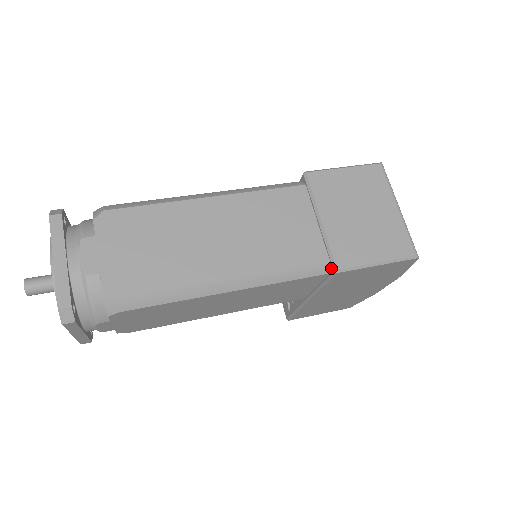
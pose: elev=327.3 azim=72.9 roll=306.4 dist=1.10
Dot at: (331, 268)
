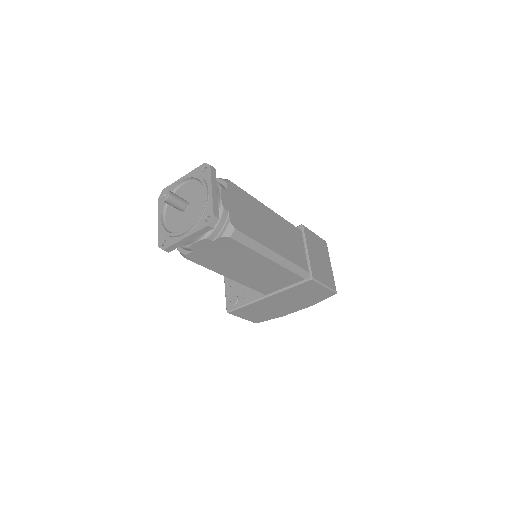
Dot at: (308, 276)
